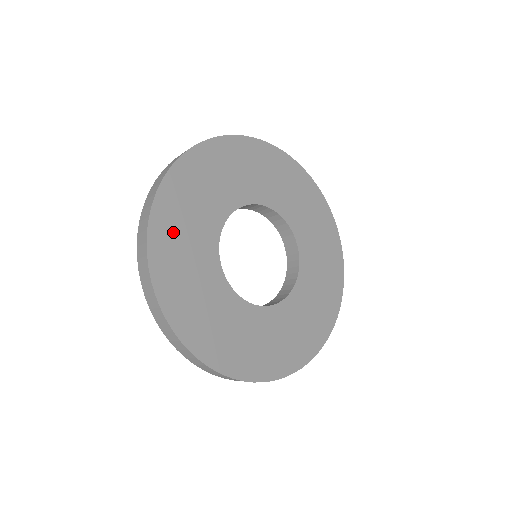
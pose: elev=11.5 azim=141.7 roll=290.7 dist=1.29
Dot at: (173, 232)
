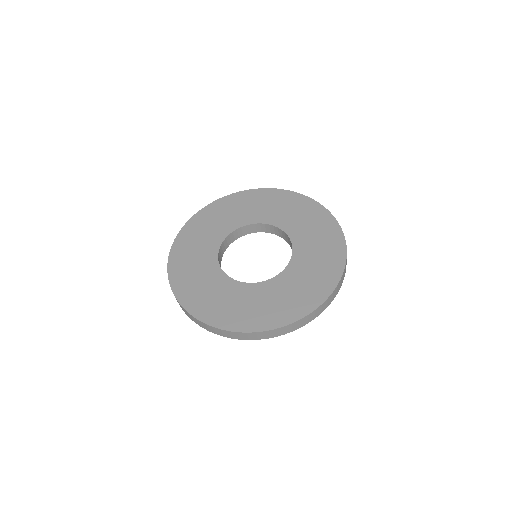
Dot at: (187, 280)
